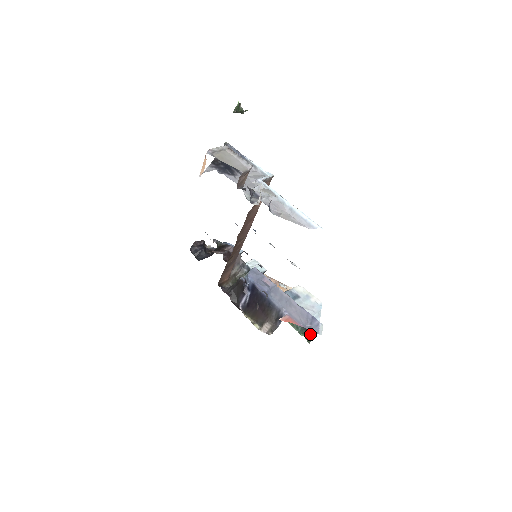
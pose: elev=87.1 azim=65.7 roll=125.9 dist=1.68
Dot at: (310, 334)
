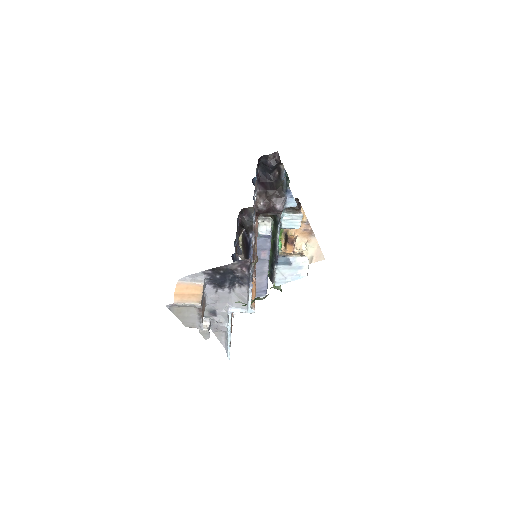
Dot at: (270, 278)
